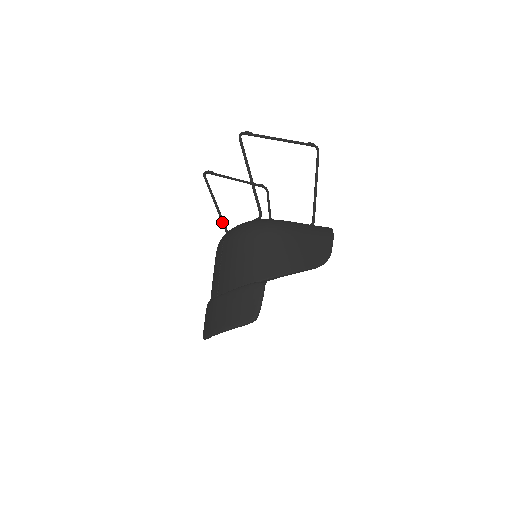
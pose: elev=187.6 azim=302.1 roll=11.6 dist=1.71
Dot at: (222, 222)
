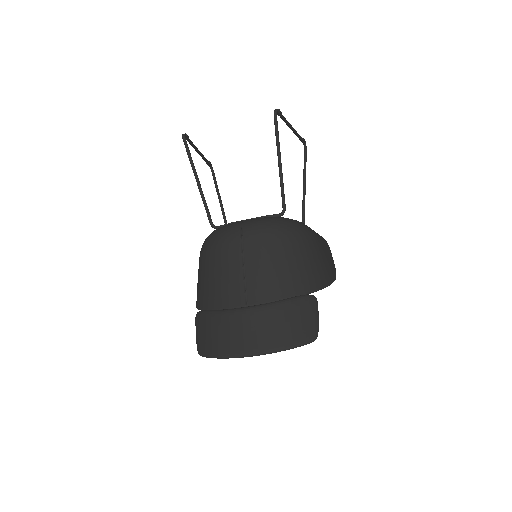
Dot at: (206, 205)
